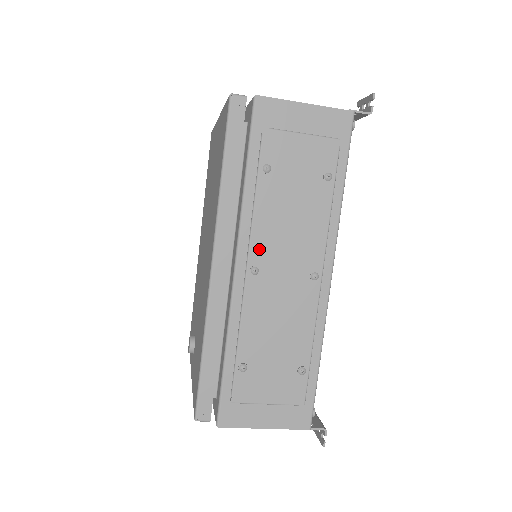
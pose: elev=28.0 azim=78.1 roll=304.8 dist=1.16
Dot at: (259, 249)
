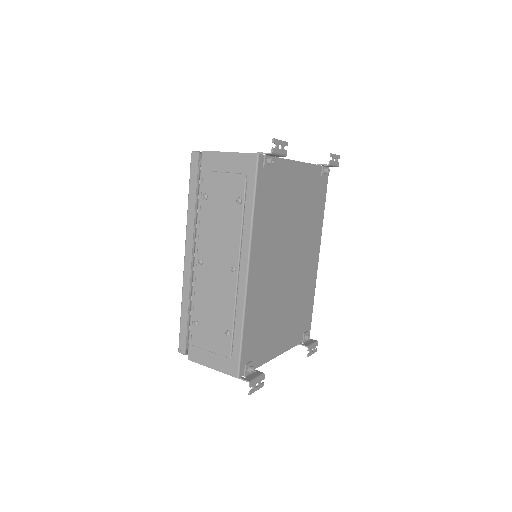
Dot at: (203, 248)
